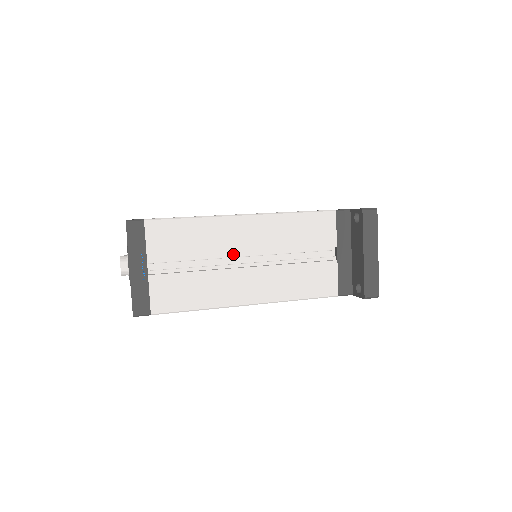
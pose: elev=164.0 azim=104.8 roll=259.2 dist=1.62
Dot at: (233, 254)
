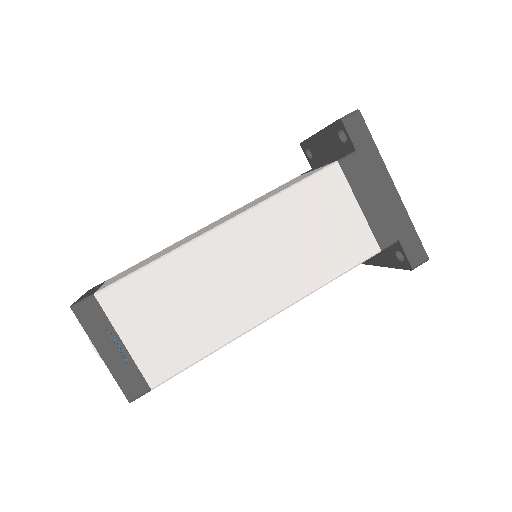
Dot at: occluded
